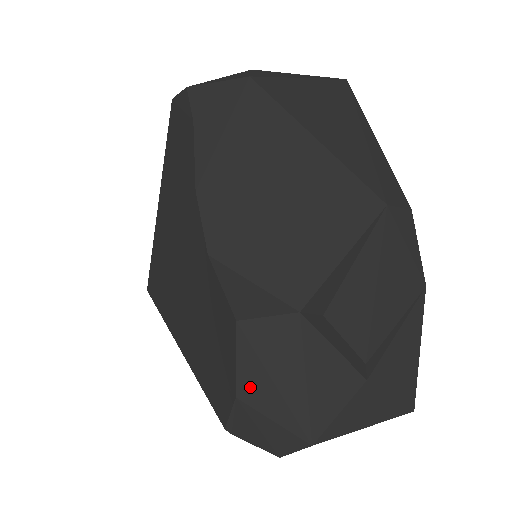
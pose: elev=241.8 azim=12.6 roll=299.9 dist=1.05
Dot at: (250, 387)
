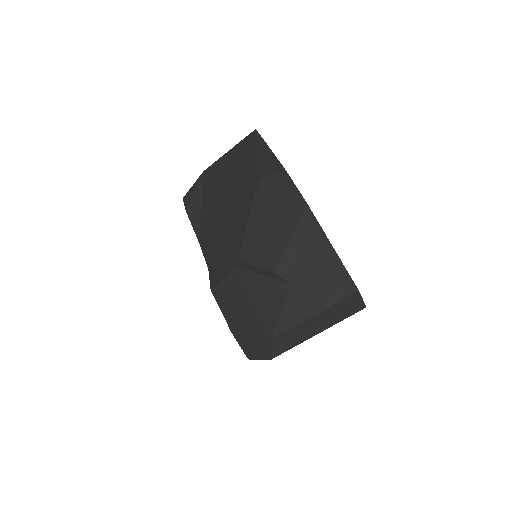
Dot at: (233, 322)
